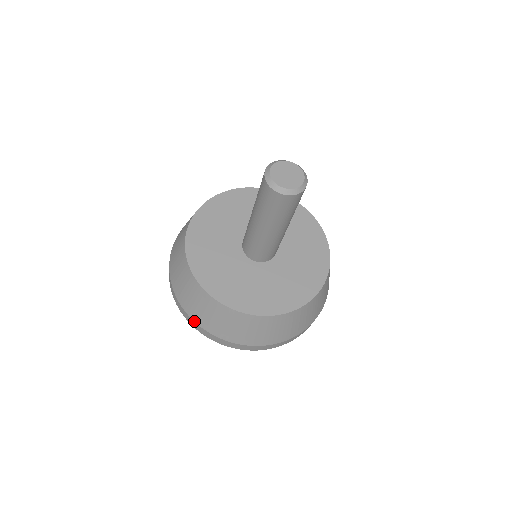
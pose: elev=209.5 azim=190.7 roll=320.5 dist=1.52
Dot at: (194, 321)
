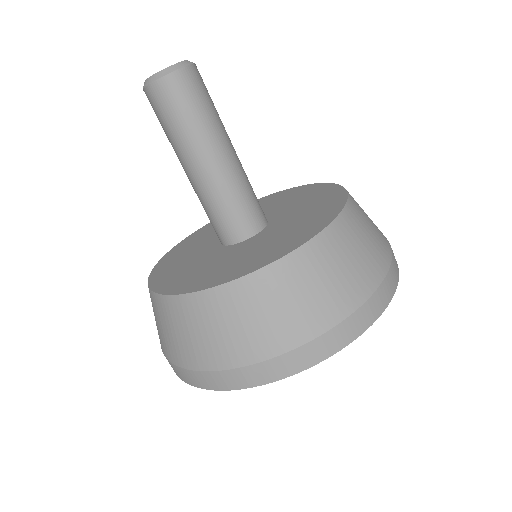
Dot at: (298, 347)
